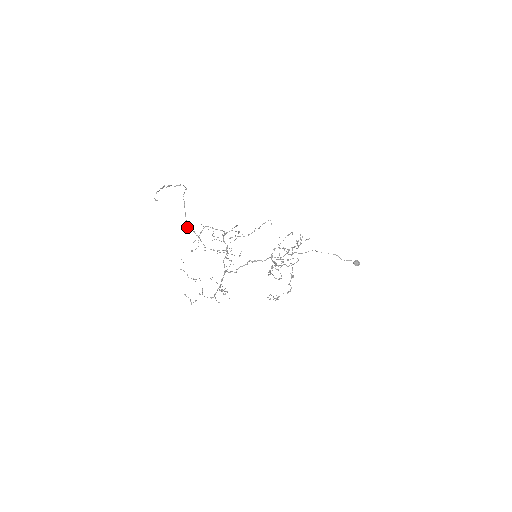
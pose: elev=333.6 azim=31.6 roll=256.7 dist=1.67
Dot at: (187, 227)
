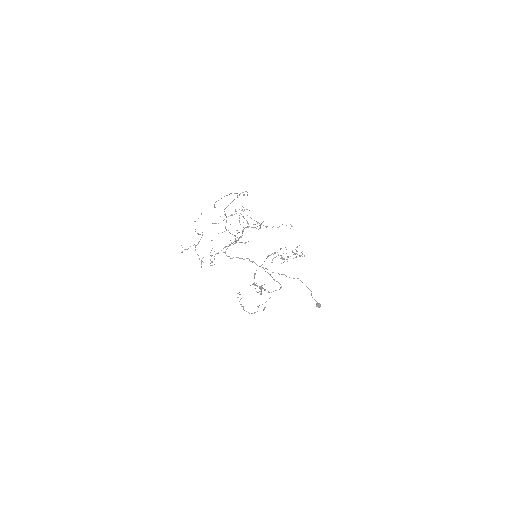
Dot at: (224, 211)
